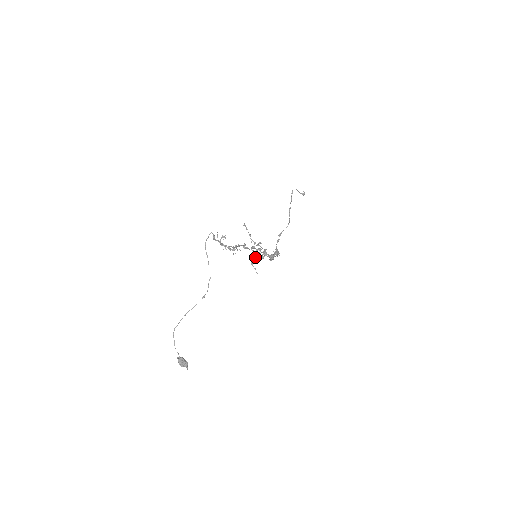
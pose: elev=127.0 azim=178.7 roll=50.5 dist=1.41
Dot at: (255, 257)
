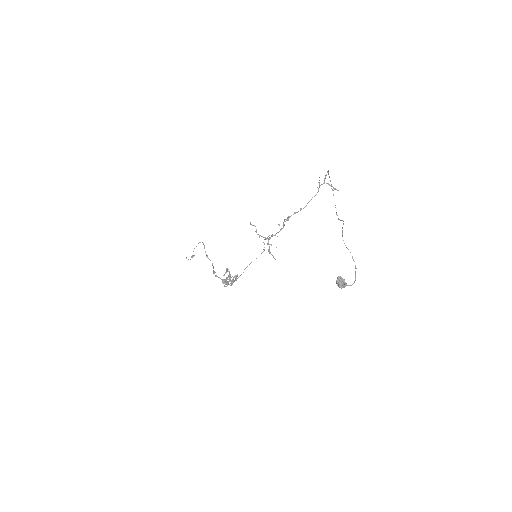
Dot at: (269, 248)
